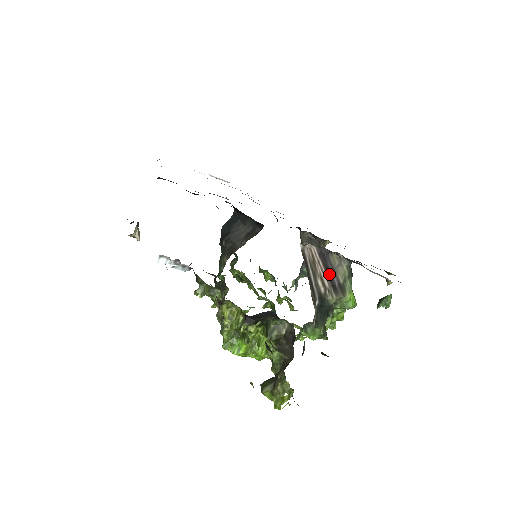
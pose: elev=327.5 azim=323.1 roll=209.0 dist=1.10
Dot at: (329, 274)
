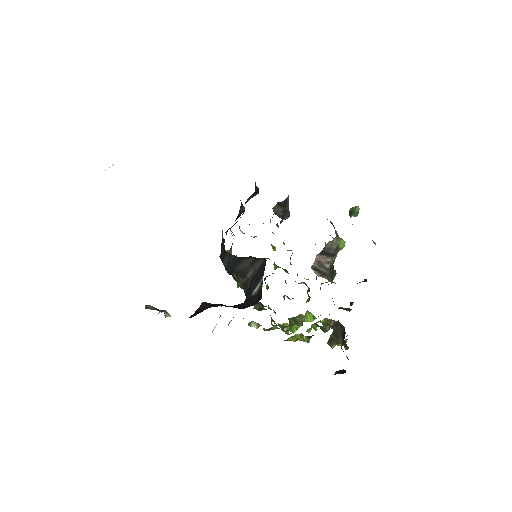
Dot at: (329, 254)
